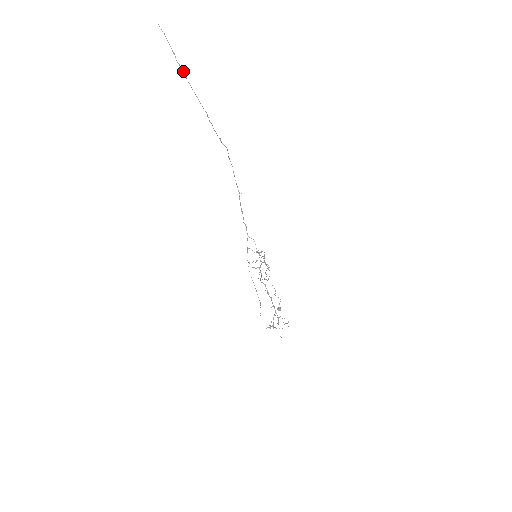
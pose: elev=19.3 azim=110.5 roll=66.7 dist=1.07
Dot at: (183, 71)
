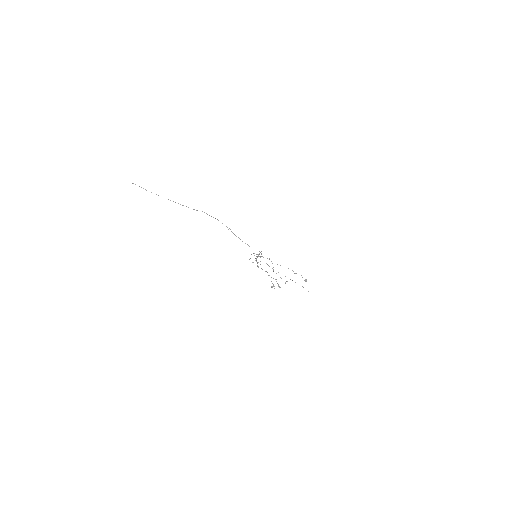
Dot at: occluded
